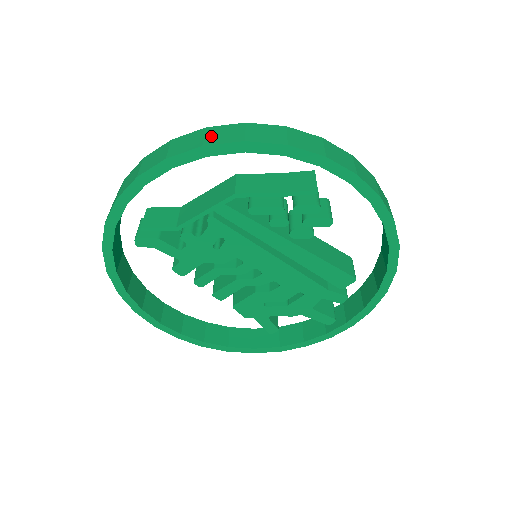
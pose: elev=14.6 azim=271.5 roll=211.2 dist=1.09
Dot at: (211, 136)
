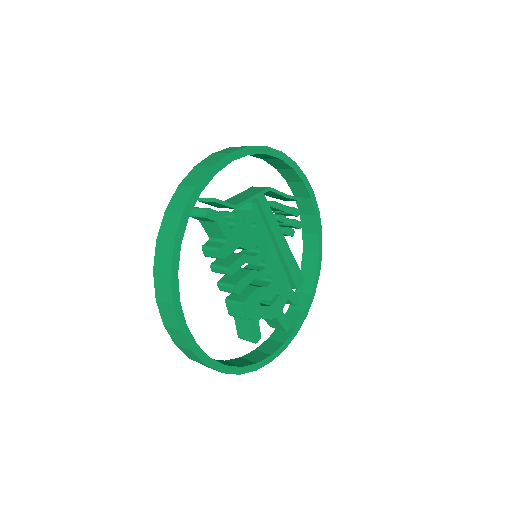
Dot at: occluded
